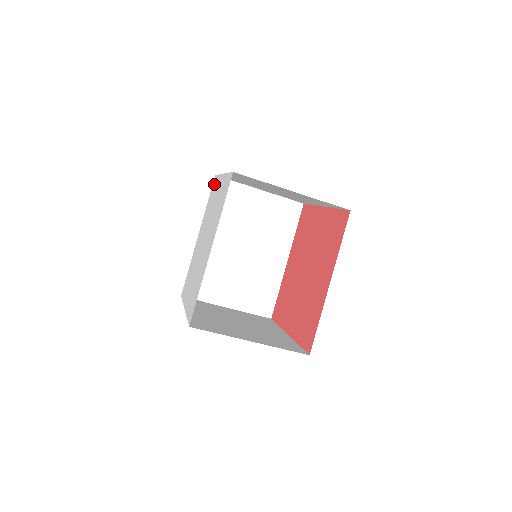
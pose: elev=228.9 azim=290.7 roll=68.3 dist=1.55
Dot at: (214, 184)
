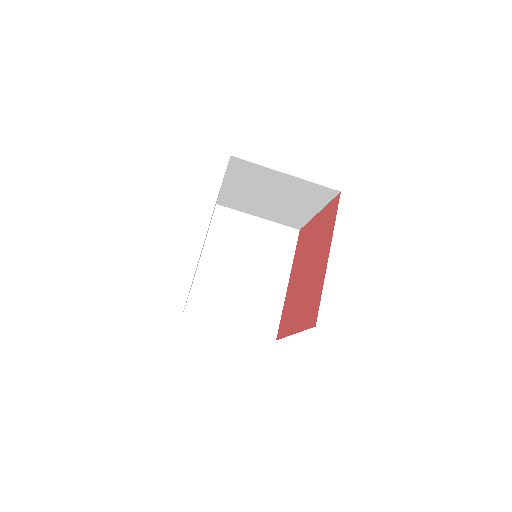
Dot at: occluded
